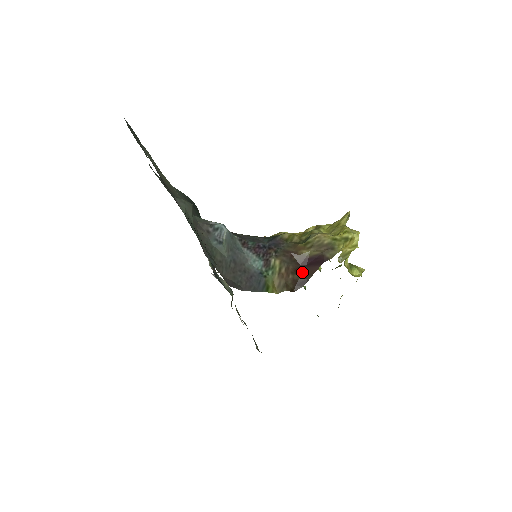
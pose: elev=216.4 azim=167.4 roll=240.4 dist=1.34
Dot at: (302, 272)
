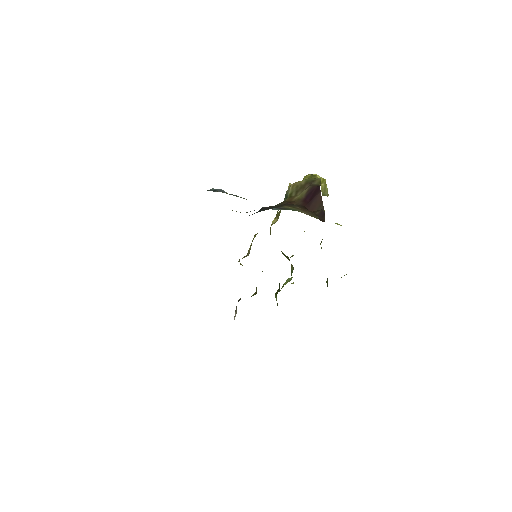
Dot at: (312, 210)
